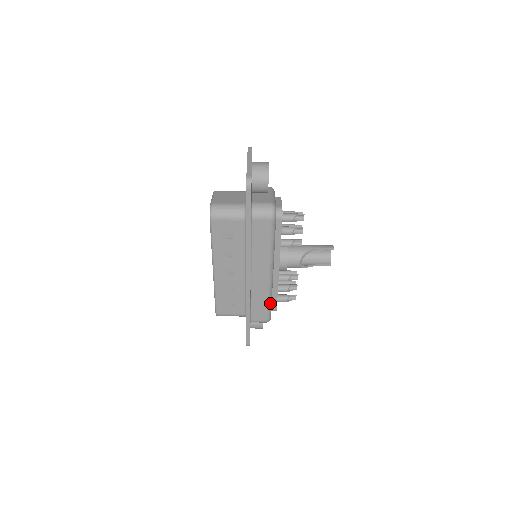
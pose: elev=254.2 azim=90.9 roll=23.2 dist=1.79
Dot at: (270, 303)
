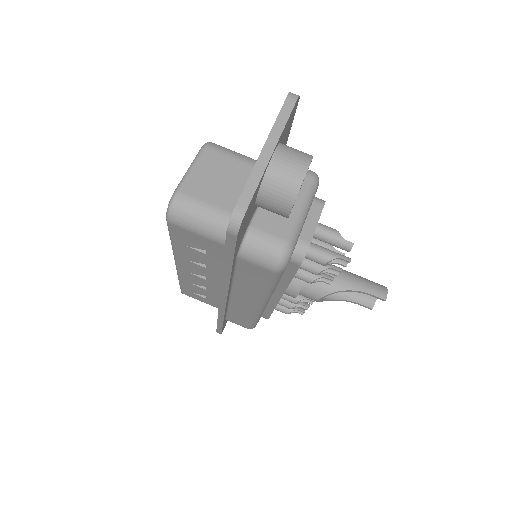
Dot at: (256, 321)
